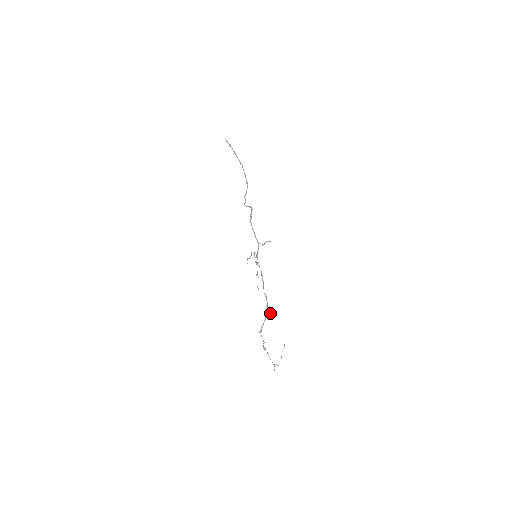
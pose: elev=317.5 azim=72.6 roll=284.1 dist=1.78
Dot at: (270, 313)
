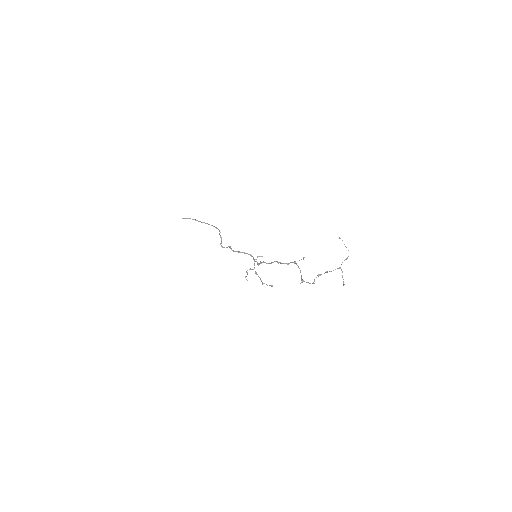
Dot at: (303, 257)
